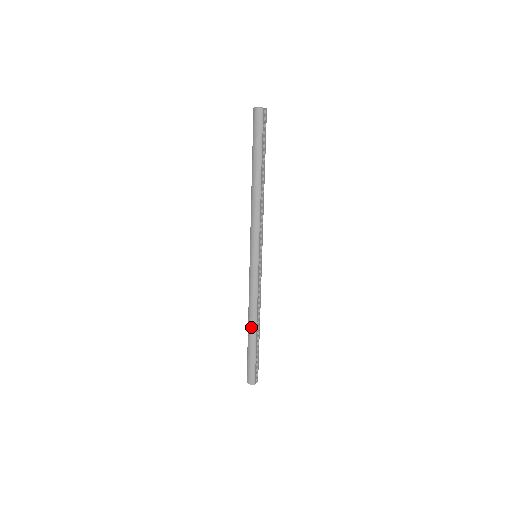
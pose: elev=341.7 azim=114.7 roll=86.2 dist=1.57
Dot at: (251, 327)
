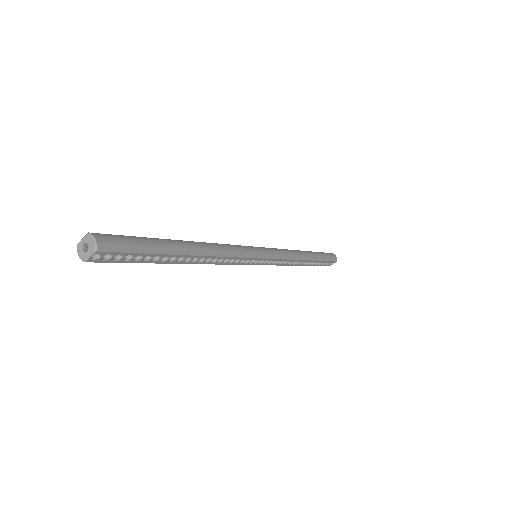
Dot at: occluded
